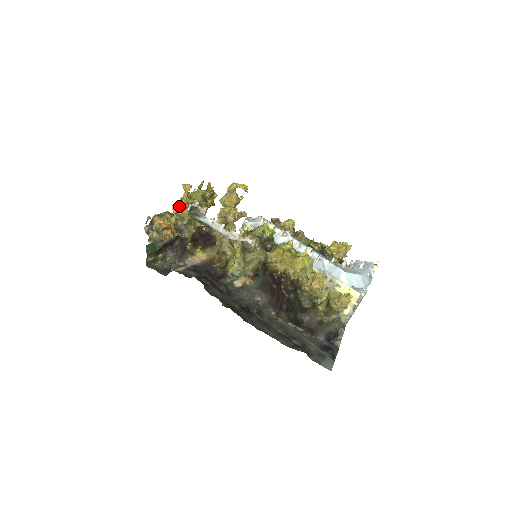
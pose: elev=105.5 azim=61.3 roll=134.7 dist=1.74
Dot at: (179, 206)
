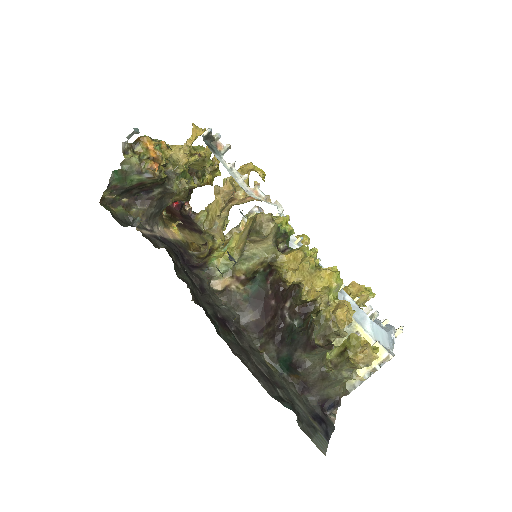
Dot at: (177, 149)
